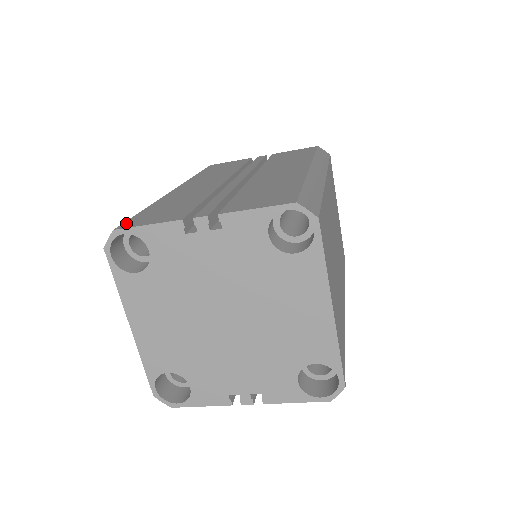
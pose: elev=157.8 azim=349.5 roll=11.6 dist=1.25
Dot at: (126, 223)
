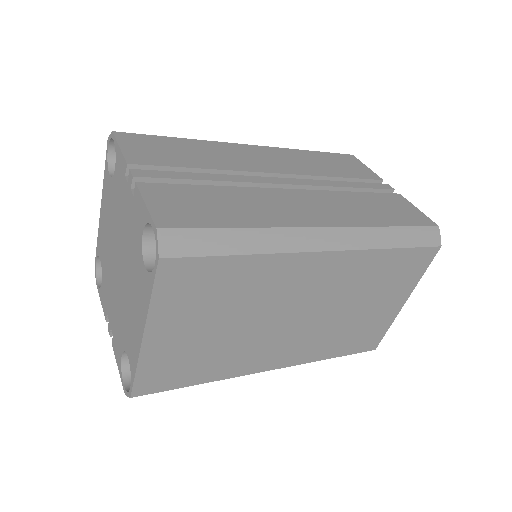
Dot at: (130, 134)
